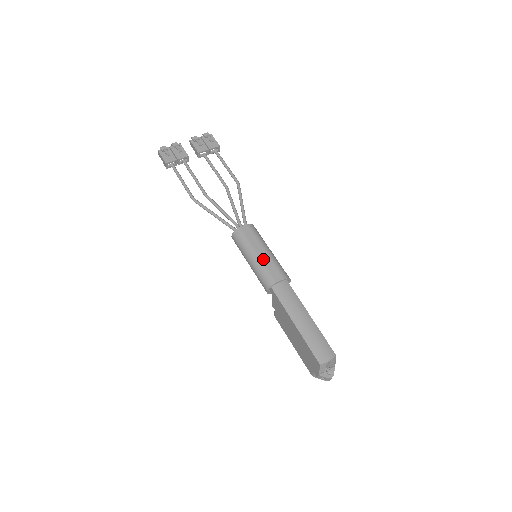
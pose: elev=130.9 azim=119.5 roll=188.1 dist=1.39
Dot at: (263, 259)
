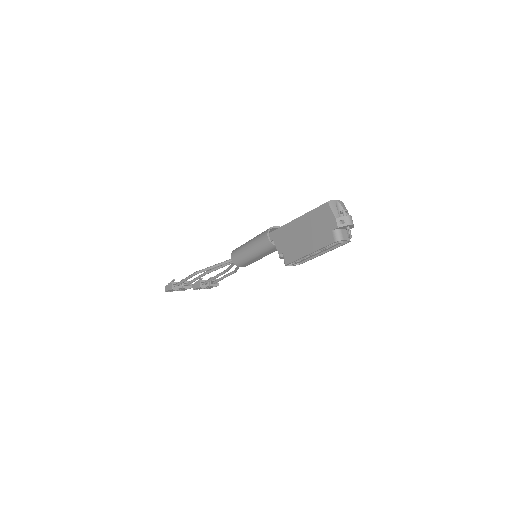
Dot at: occluded
